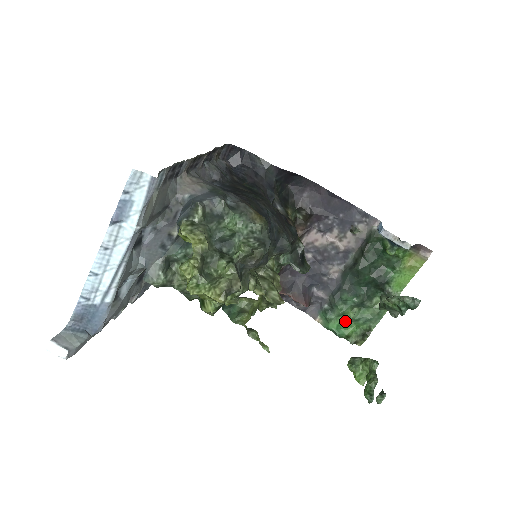
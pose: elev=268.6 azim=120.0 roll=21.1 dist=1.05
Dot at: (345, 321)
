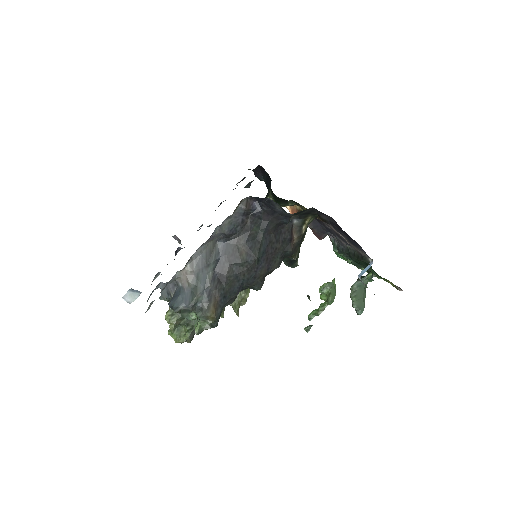
Dot at: occluded
